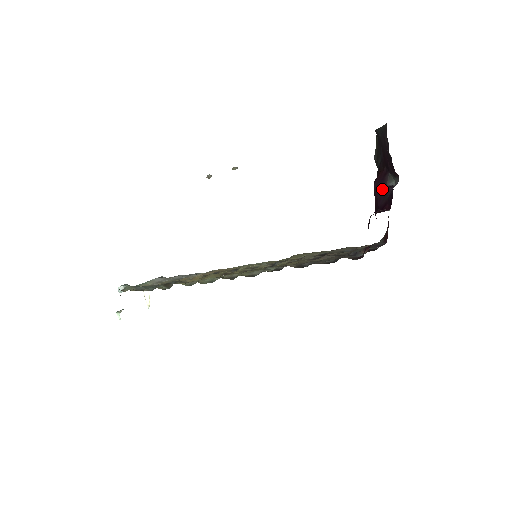
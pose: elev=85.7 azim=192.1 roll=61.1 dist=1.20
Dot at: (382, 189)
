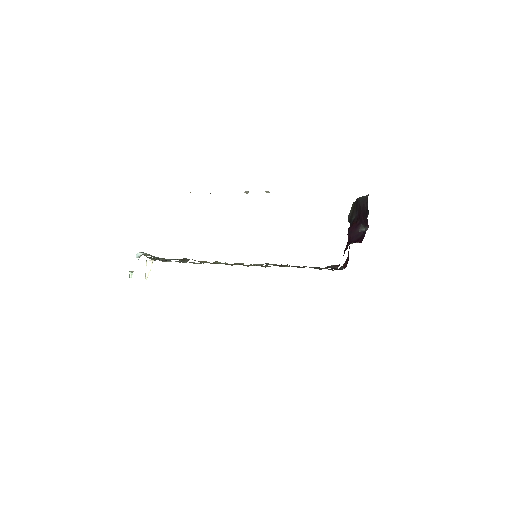
Dot at: (355, 232)
